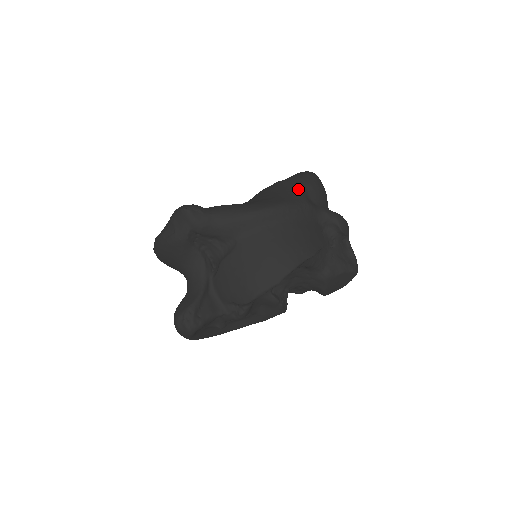
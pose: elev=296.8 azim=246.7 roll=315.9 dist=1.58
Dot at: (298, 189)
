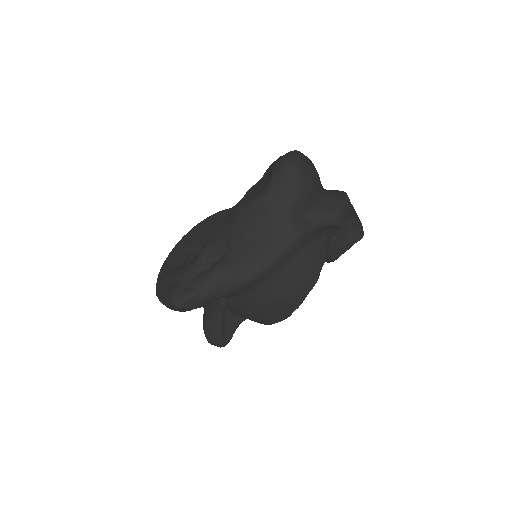
Dot at: (284, 217)
